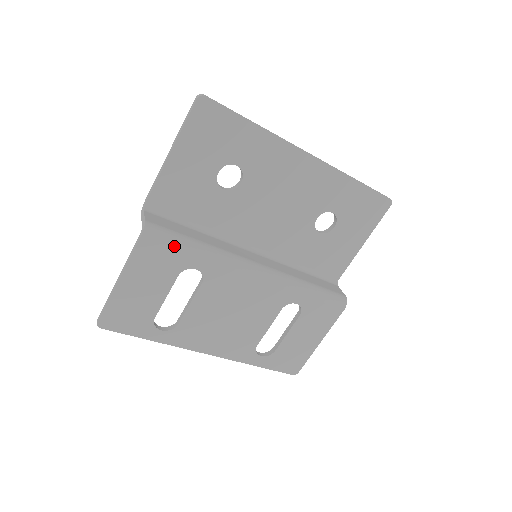
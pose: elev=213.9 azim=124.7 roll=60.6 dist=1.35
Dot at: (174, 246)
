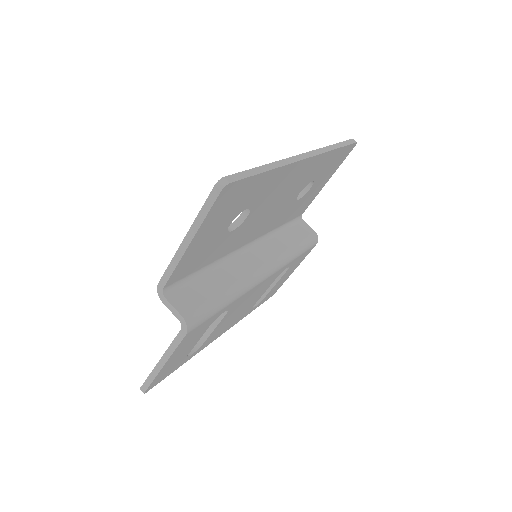
Dot at: (211, 316)
